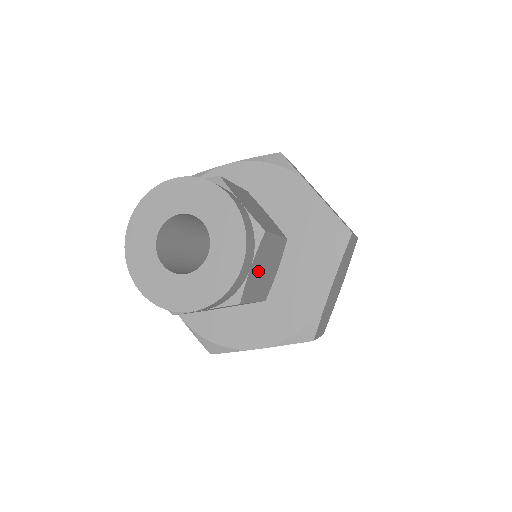
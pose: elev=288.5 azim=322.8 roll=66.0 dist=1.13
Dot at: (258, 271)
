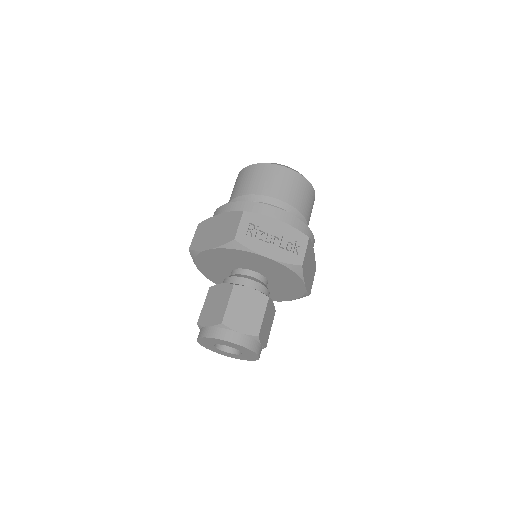
Dot at: (265, 333)
